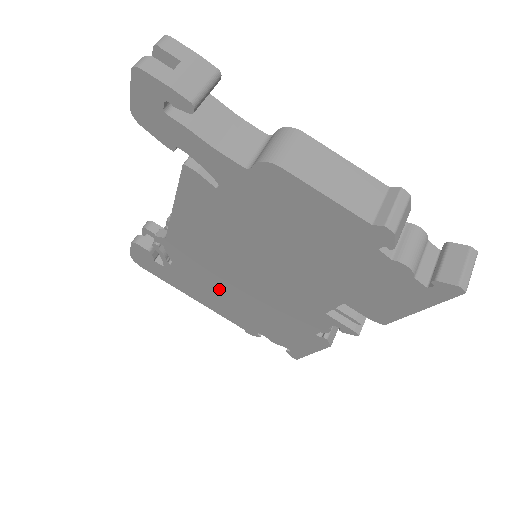
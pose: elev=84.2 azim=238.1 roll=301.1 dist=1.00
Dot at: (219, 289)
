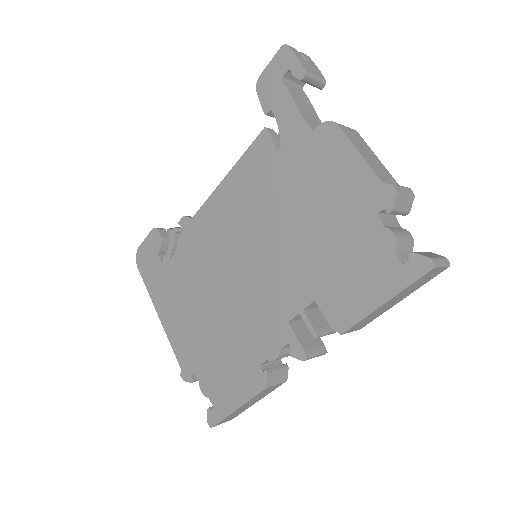
Dot at: (197, 293)
